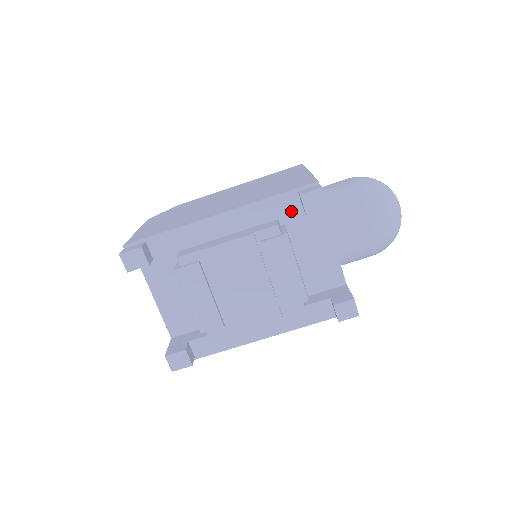
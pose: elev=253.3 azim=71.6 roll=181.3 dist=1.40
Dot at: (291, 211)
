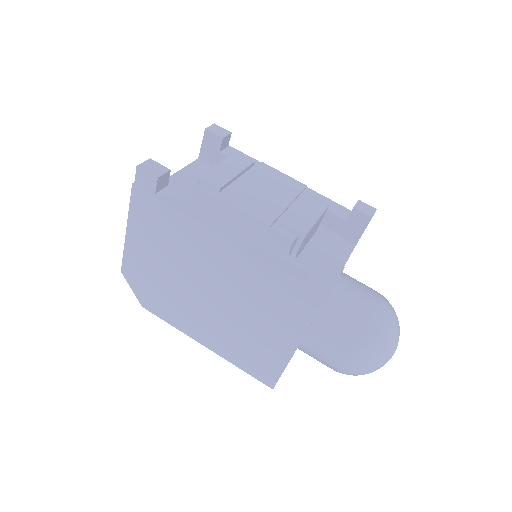
Dot at: (337, 214)
